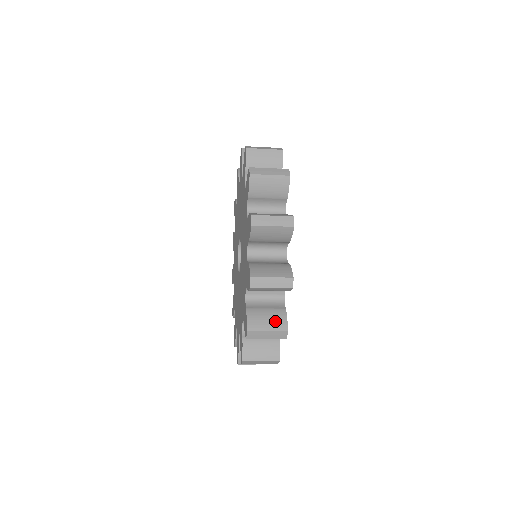
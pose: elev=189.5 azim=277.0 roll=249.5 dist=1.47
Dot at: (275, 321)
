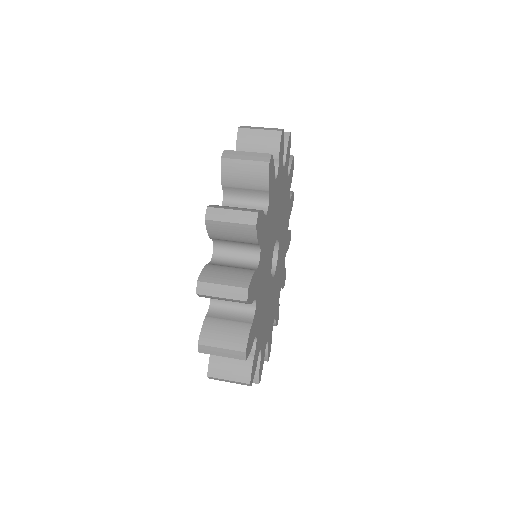
Dot at: (238, 371)
